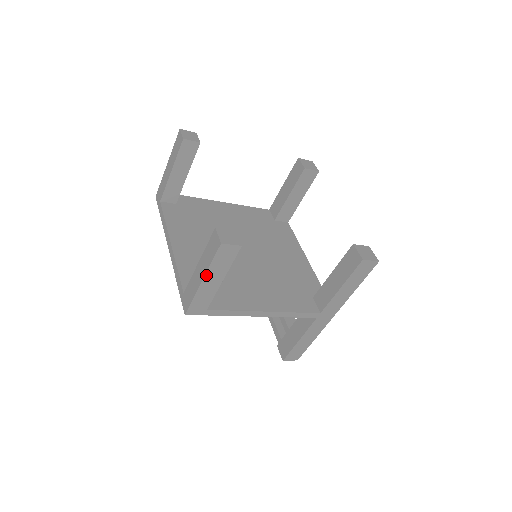
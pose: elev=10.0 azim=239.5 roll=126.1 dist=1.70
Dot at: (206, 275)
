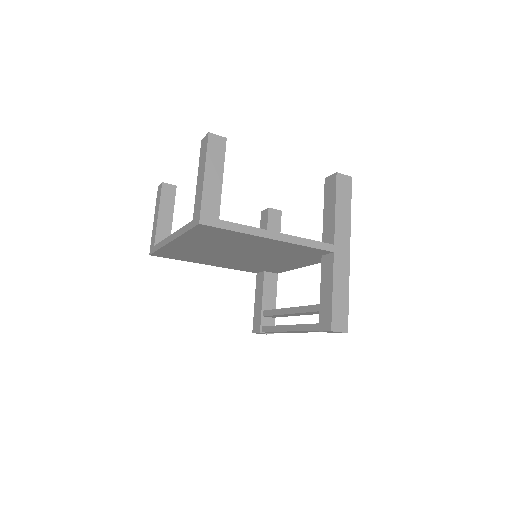
Dot at: (206, 169)
